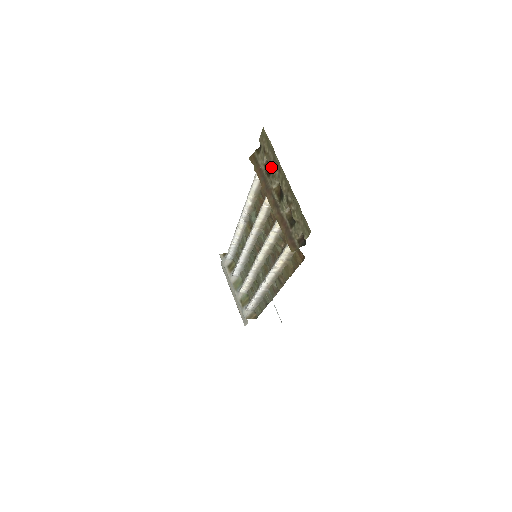
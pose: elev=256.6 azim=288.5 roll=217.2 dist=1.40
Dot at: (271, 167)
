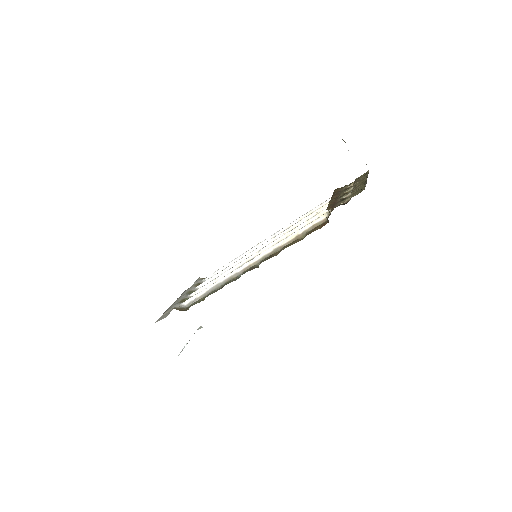
Dot at: (355, 183)
